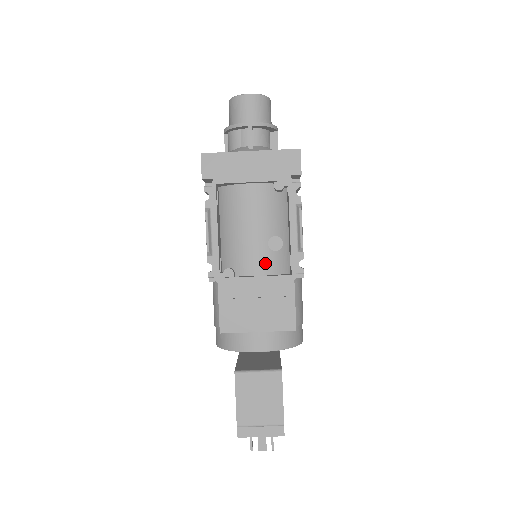
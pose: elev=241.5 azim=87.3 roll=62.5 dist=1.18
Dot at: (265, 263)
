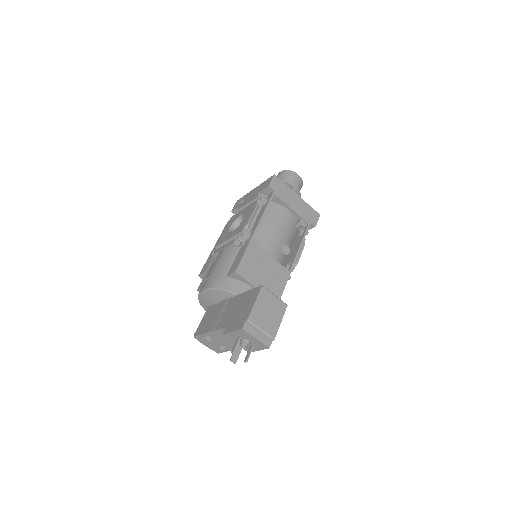
Dot at: (276, 255)
